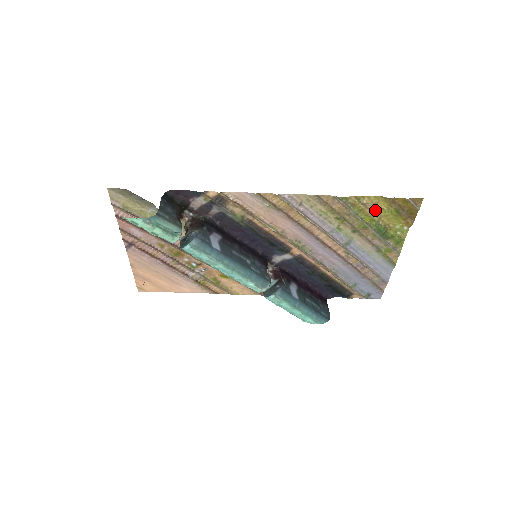
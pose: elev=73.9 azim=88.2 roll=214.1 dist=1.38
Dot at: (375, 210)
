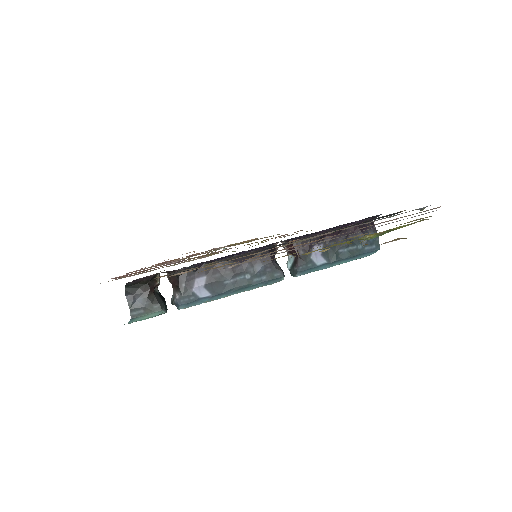
Dot at: occluded
